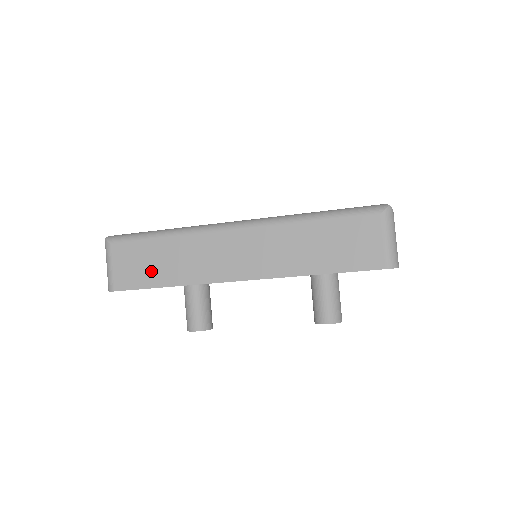
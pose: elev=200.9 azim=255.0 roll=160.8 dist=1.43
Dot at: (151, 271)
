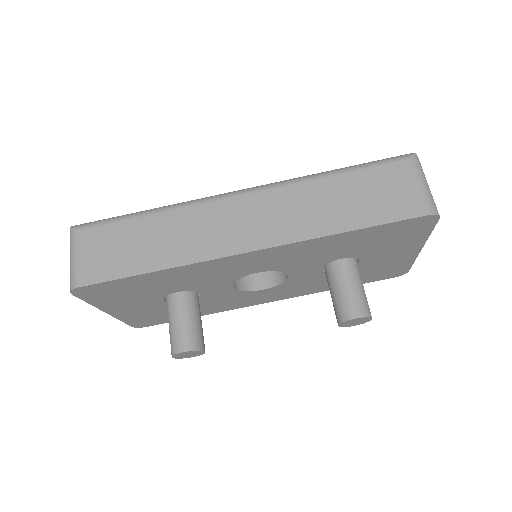
Dot at: (131, 255)
